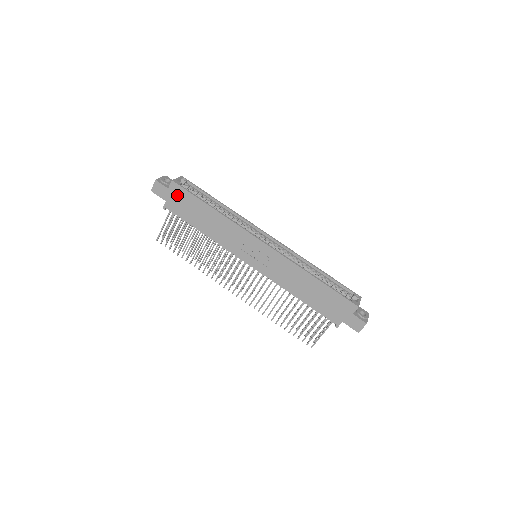
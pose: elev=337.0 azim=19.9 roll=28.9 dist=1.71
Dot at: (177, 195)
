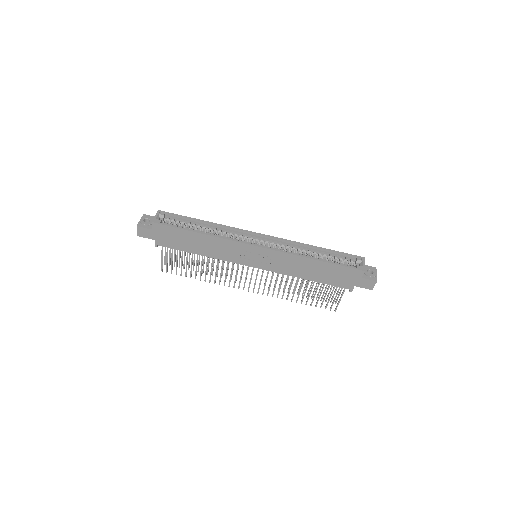
Dot at: (162, 232)
